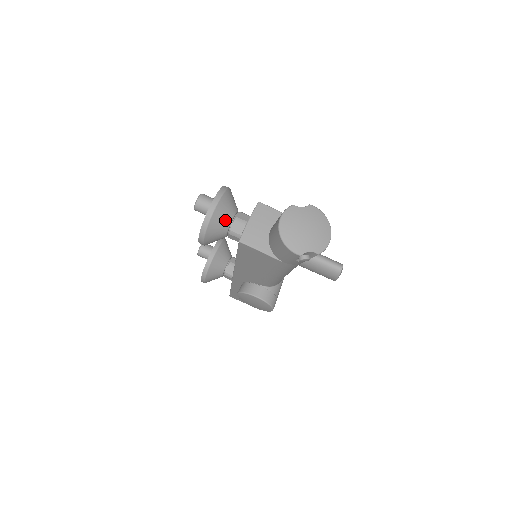
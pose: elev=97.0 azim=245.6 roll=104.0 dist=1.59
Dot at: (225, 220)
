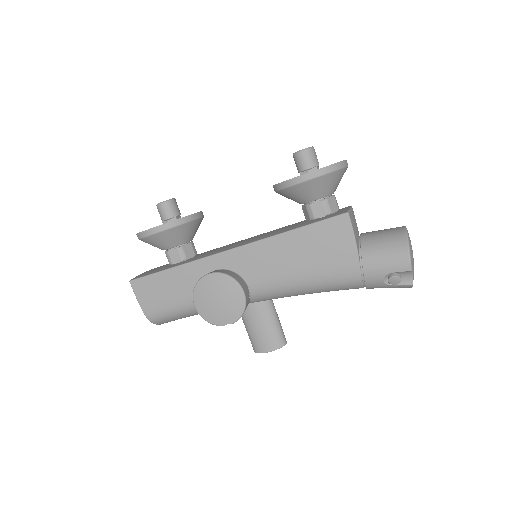
Dot at: (336, 186)
